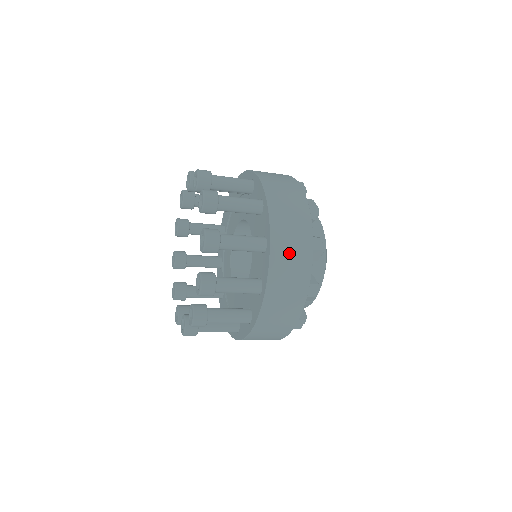
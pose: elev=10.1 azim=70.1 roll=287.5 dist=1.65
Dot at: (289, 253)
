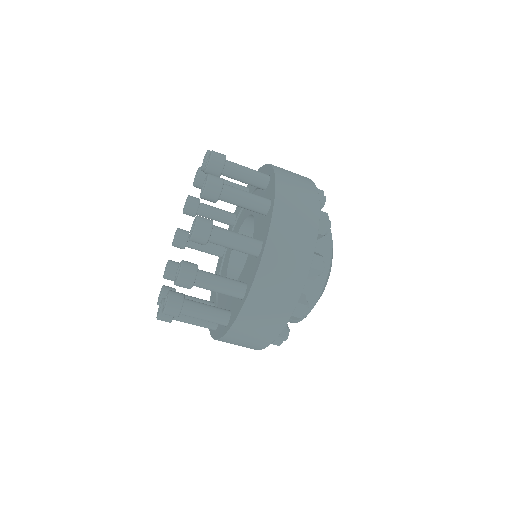
Dot at: (294, 212)
